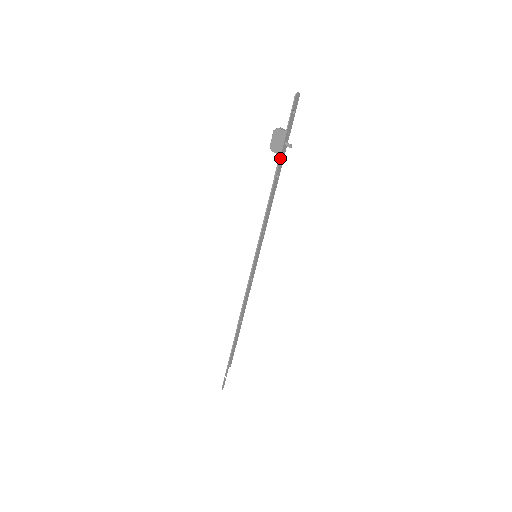
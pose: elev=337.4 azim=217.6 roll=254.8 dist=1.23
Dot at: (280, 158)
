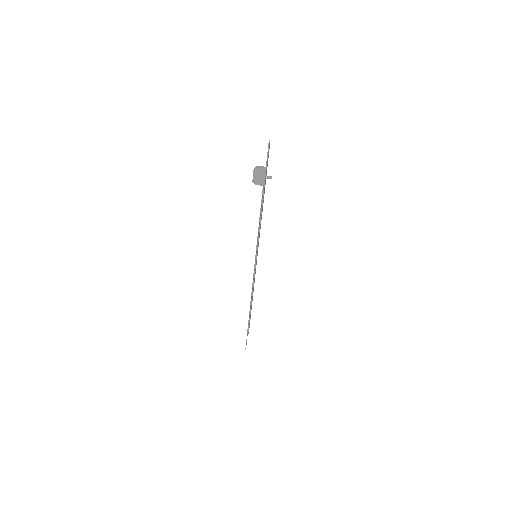
Dot at: (264, 188)
